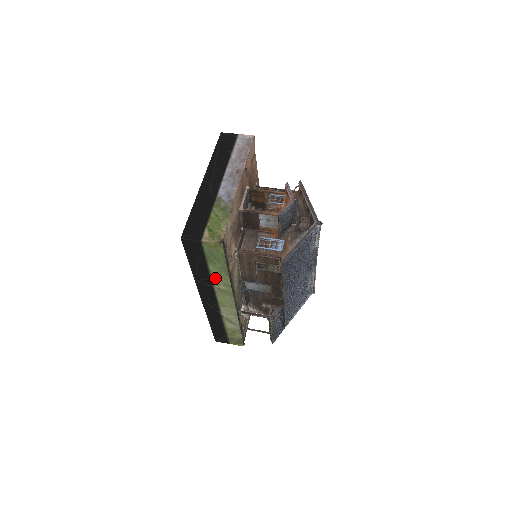
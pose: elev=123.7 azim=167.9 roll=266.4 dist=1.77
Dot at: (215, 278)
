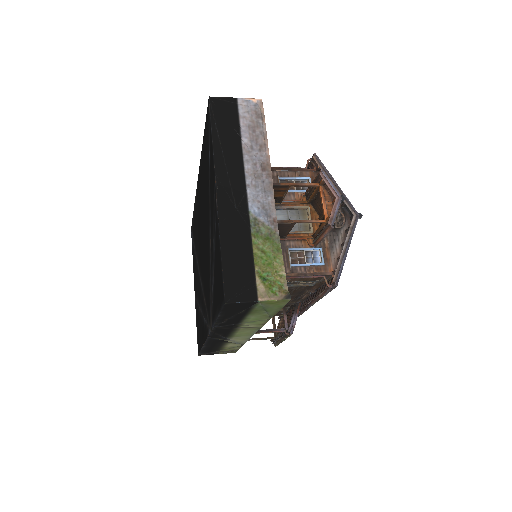
Dot at: (247, 322)
